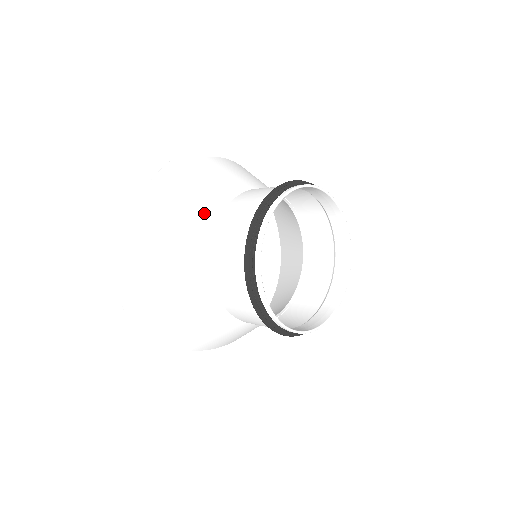
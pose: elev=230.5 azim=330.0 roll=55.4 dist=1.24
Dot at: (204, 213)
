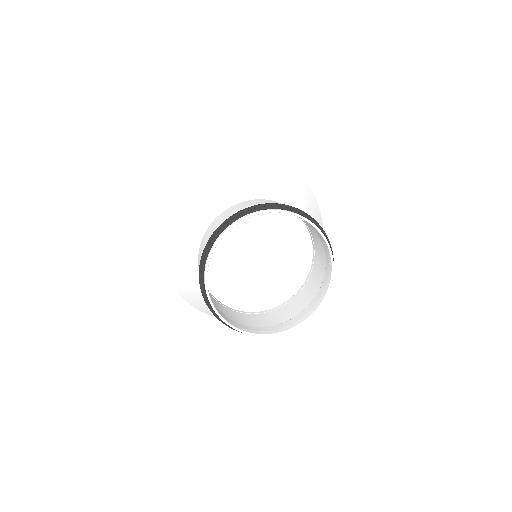
Dot at: (192, 241)
